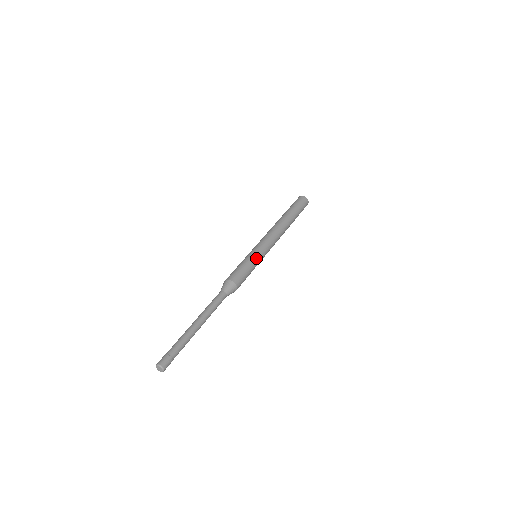
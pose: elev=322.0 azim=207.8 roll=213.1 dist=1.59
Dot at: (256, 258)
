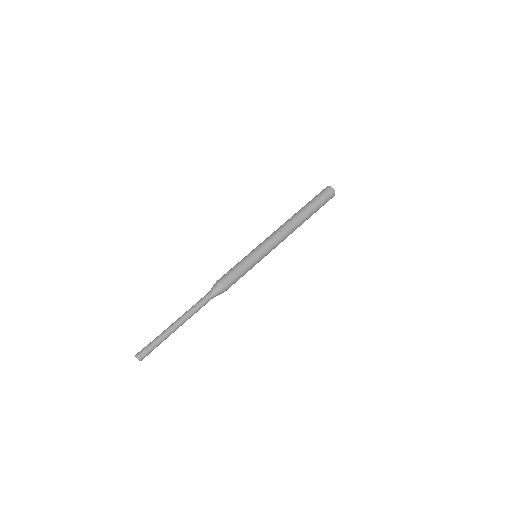
Dot at: (255, 264)
